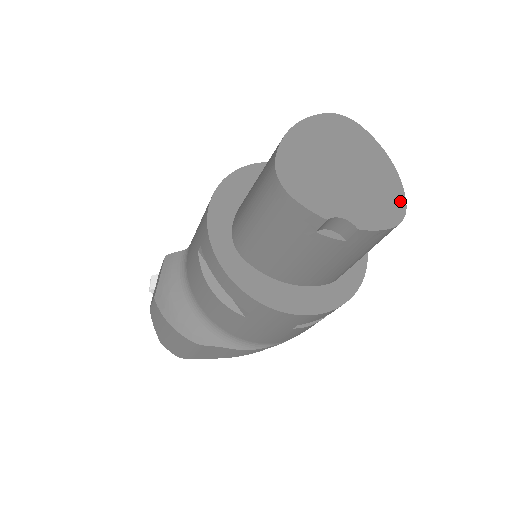
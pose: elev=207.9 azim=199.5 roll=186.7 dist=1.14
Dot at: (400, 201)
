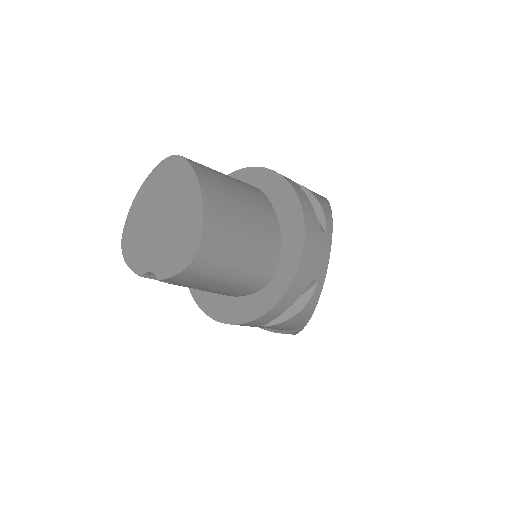
Dot at: (196, 237)
